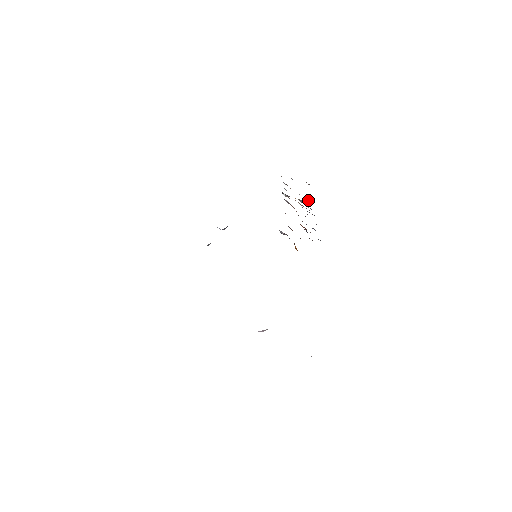
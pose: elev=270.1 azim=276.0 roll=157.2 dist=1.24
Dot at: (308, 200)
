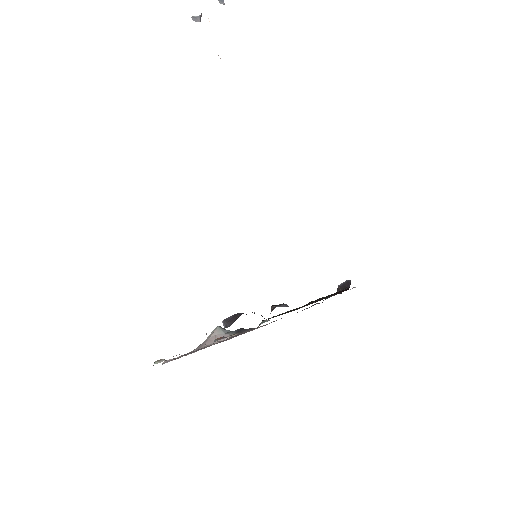
Dot at: occluded
